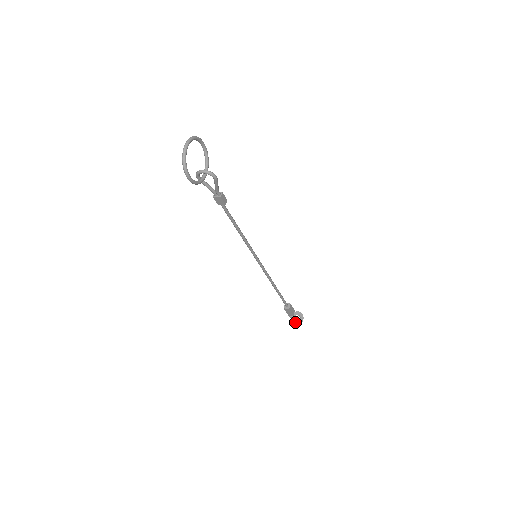
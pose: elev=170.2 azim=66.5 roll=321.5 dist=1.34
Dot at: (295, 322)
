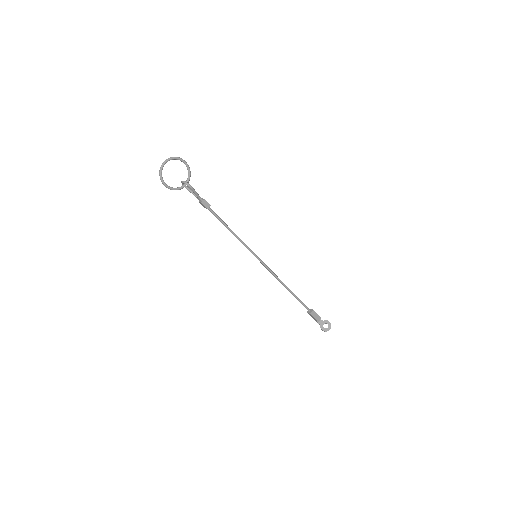
Dot at: (321, 329)
